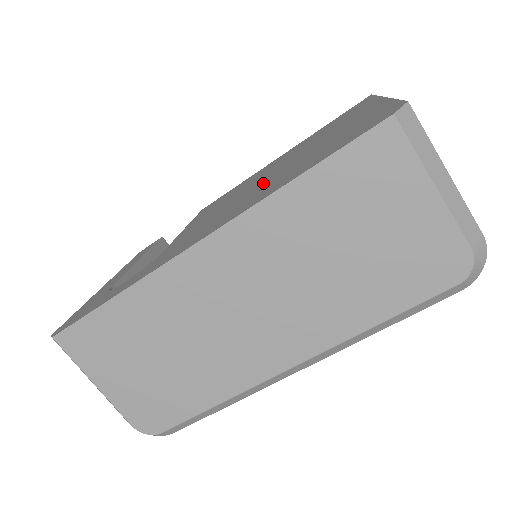
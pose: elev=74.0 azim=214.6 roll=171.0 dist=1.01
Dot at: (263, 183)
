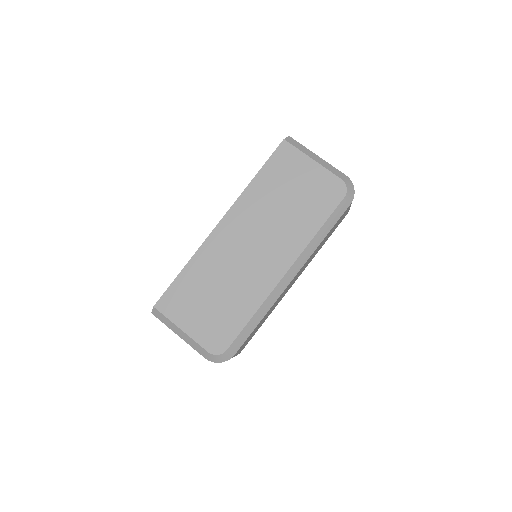
Dot at: occluded
